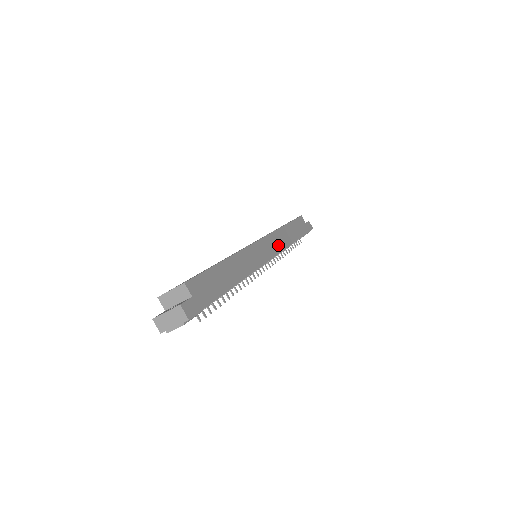
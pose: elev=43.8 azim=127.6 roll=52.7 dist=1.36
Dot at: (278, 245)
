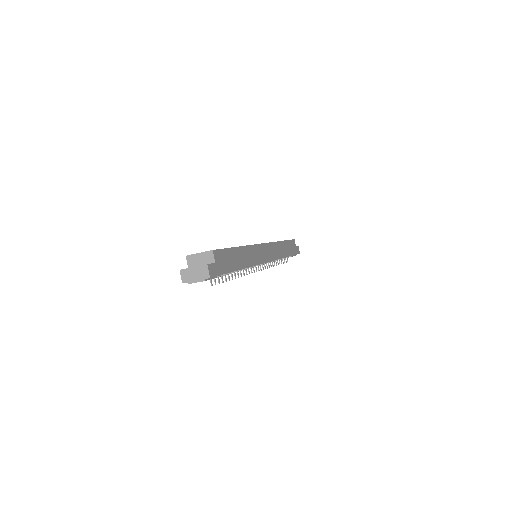
Dot at: (274, 254)
